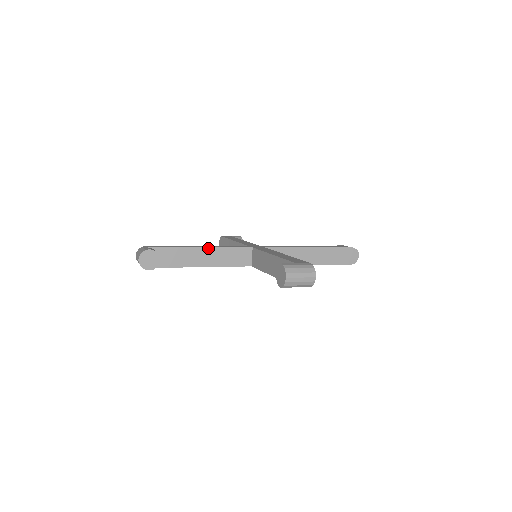
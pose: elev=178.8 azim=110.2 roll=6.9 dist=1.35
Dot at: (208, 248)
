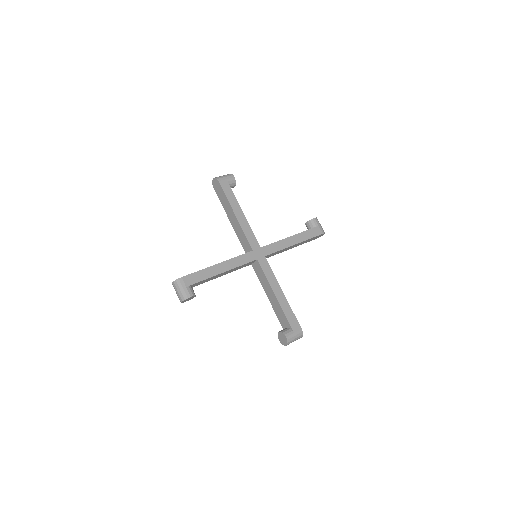
Dot at: (227, 271)
